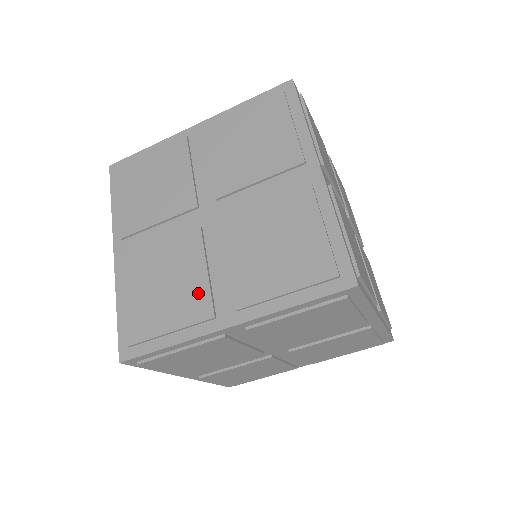
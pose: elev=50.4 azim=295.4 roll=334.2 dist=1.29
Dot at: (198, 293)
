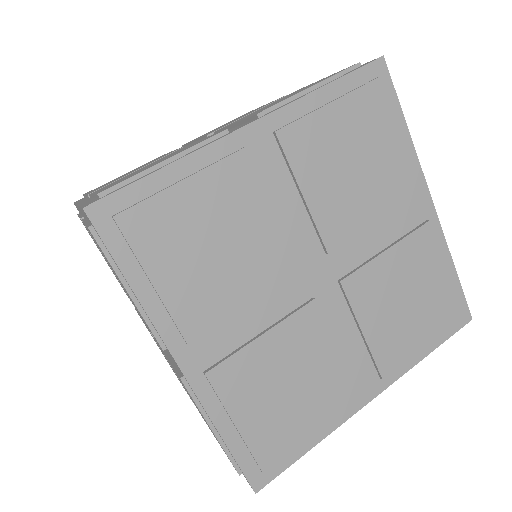
Dot at: occluded
